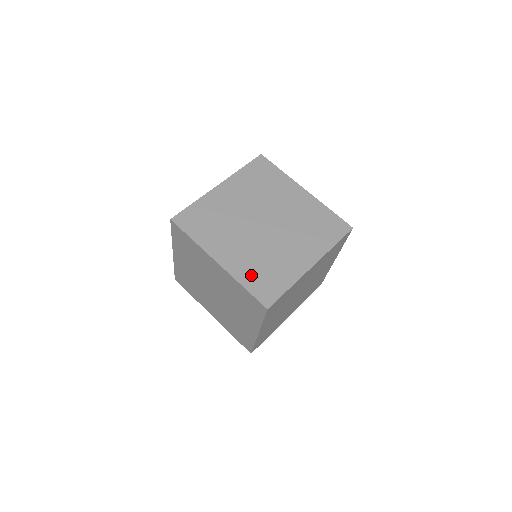
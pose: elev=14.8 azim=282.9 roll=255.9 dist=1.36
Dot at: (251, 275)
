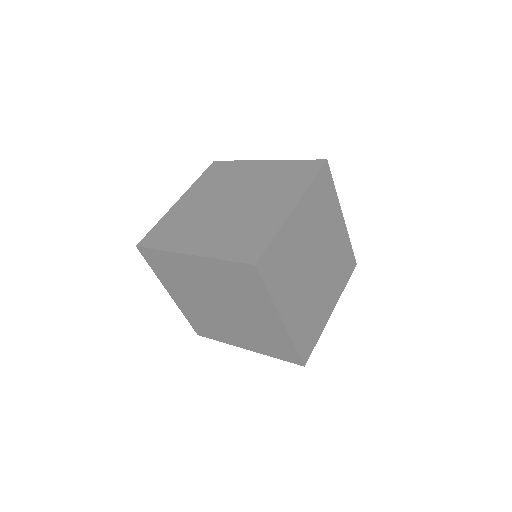
Dot at: (228, 246)
